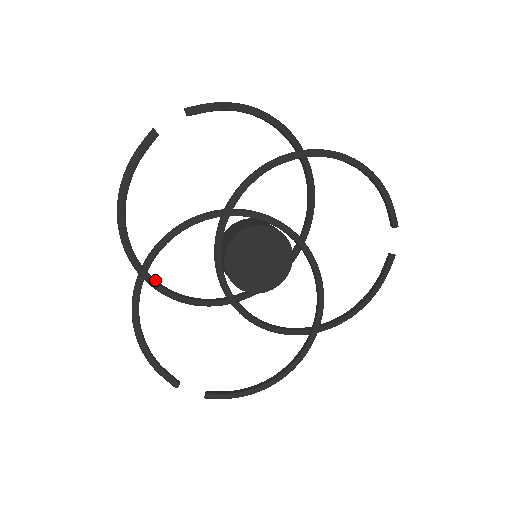
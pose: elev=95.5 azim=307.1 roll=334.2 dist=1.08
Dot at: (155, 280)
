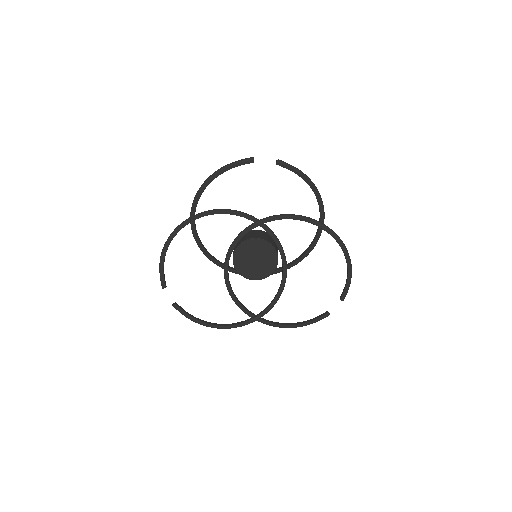
Dot at: occluded
